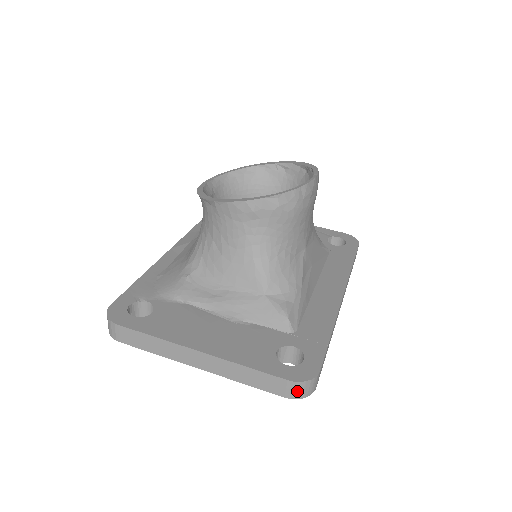
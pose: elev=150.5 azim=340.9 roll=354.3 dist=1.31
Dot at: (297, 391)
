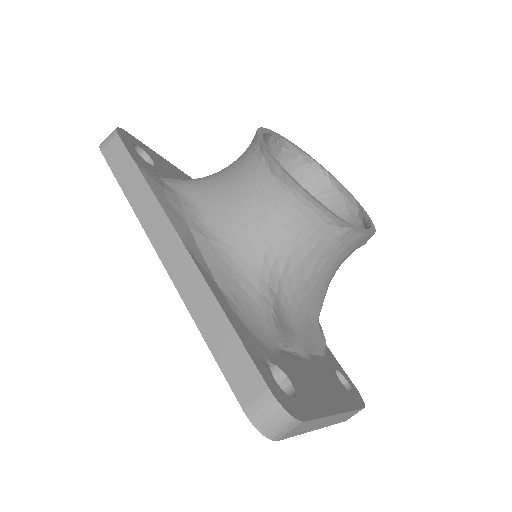
Dot at: occluded
